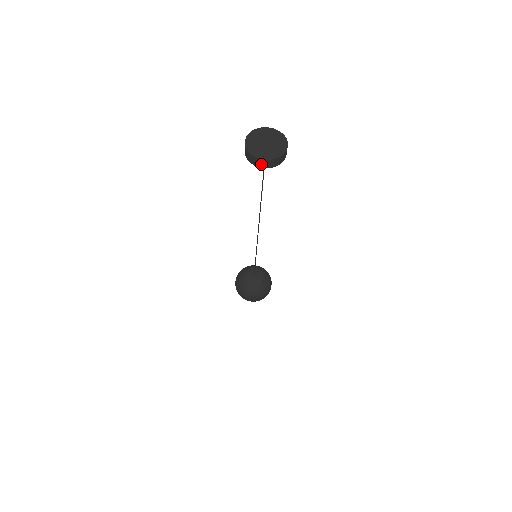
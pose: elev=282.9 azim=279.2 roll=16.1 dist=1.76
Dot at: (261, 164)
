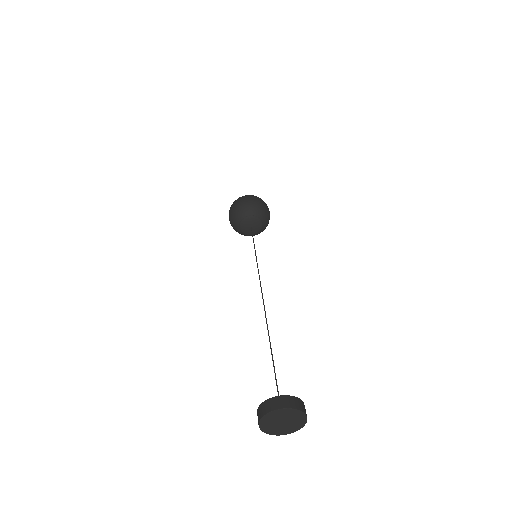
Dot at: occluded
